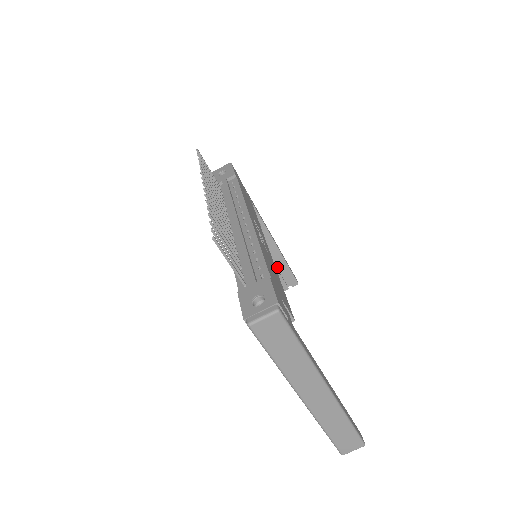
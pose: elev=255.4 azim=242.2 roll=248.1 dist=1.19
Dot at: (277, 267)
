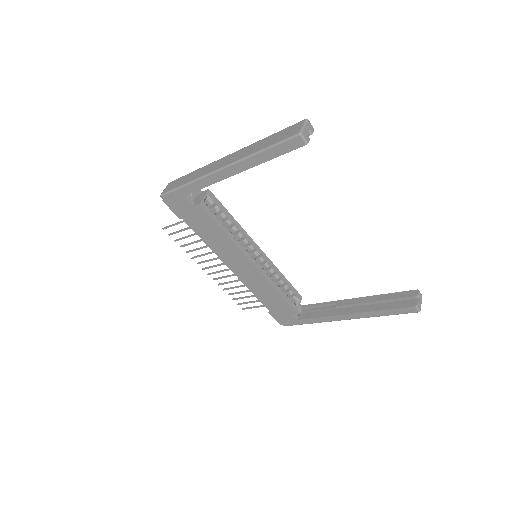
Dot at: occluded
